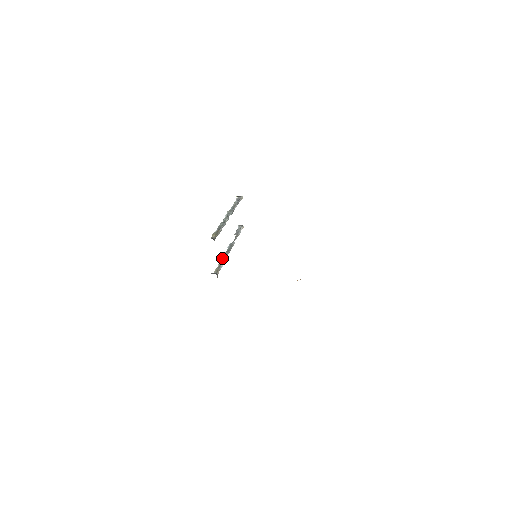
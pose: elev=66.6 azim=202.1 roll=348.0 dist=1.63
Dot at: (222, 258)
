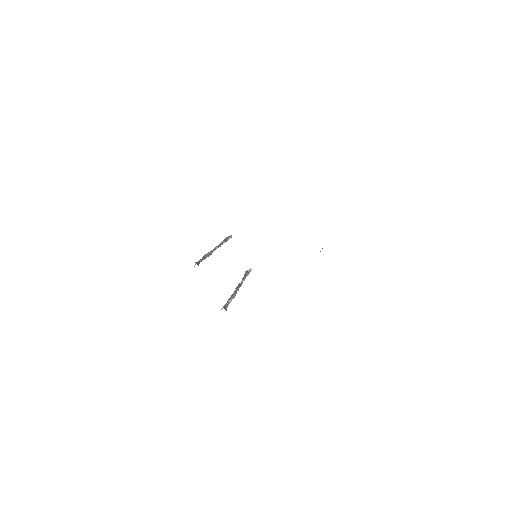
Dot at: (230, 297)
